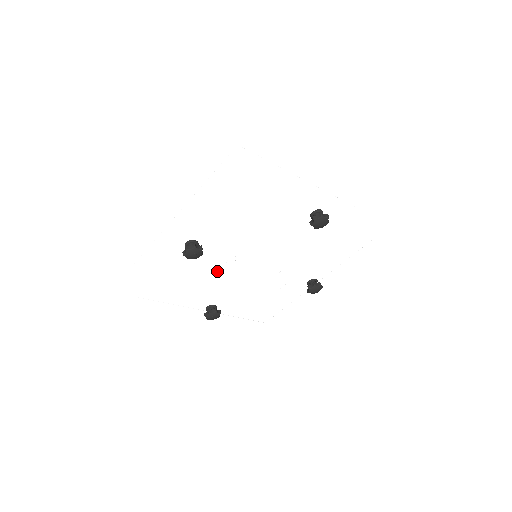
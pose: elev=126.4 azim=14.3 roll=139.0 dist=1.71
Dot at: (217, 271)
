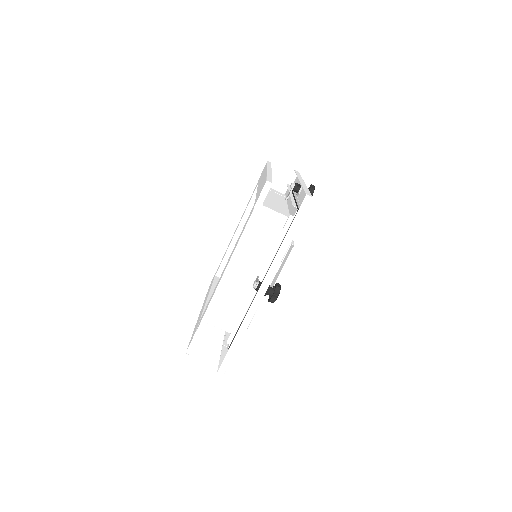
Dot at: occluded
